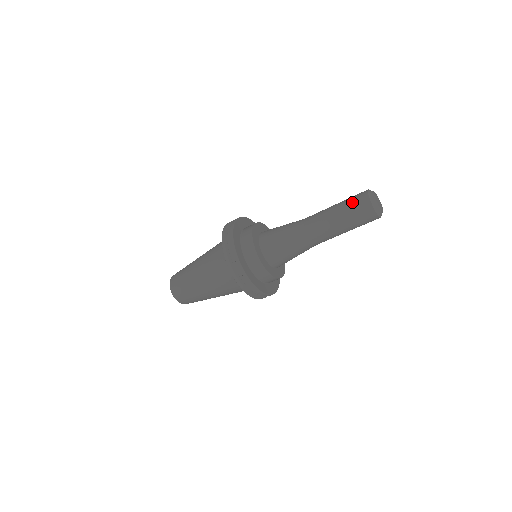
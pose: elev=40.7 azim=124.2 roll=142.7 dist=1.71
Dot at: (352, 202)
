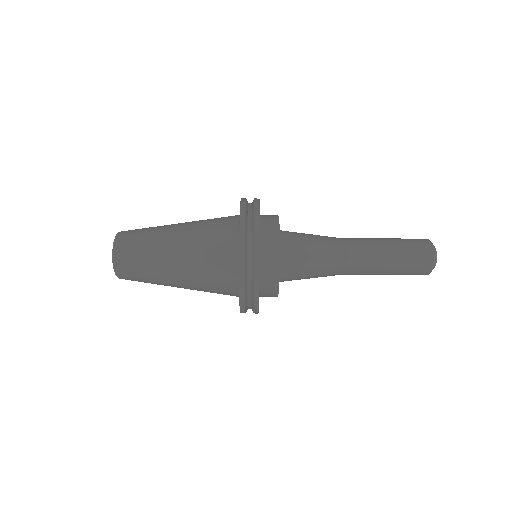
Dot at: (409, 240)
